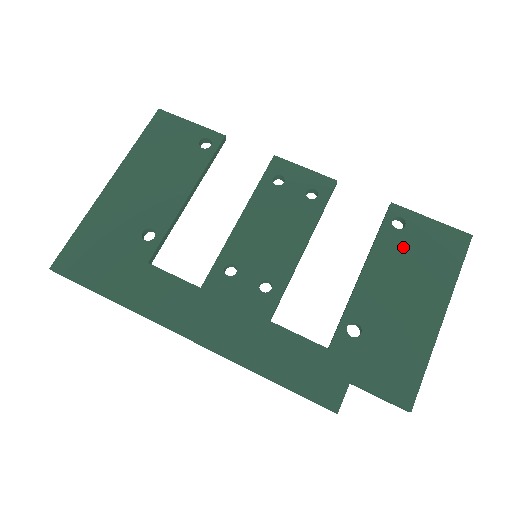
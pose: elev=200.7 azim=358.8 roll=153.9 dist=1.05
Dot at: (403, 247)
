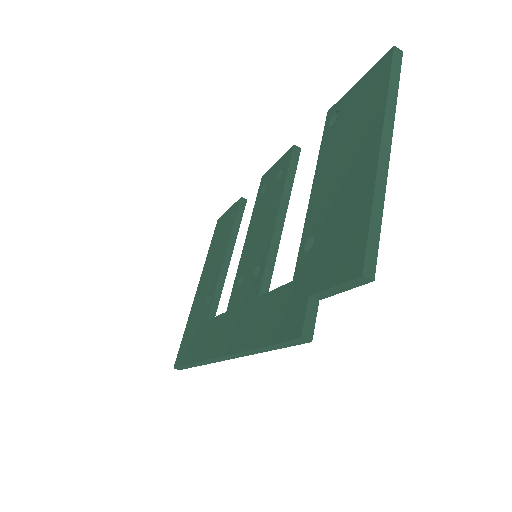
Dot at: (339, 132)
